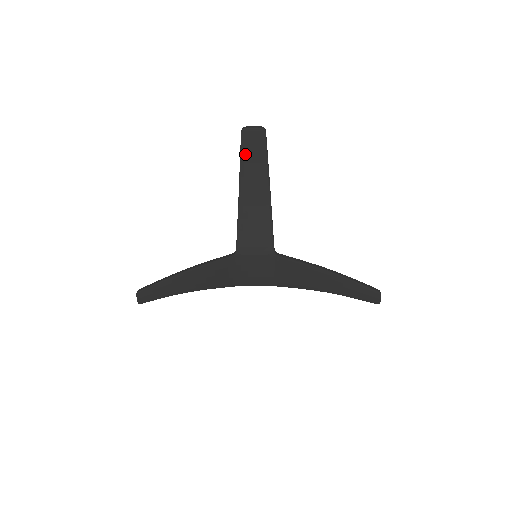
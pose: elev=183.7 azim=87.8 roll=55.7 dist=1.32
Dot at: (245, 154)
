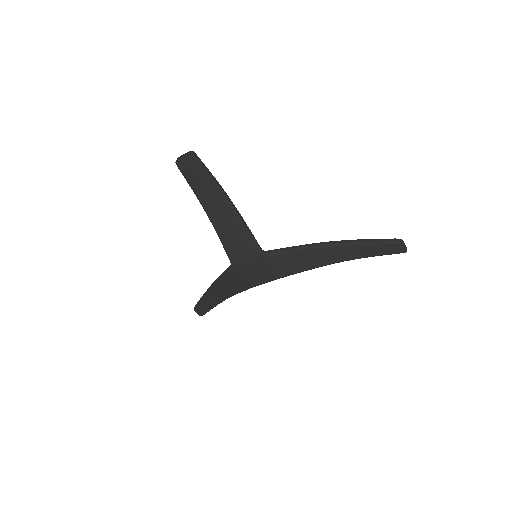
Dot at: (191, 181)
